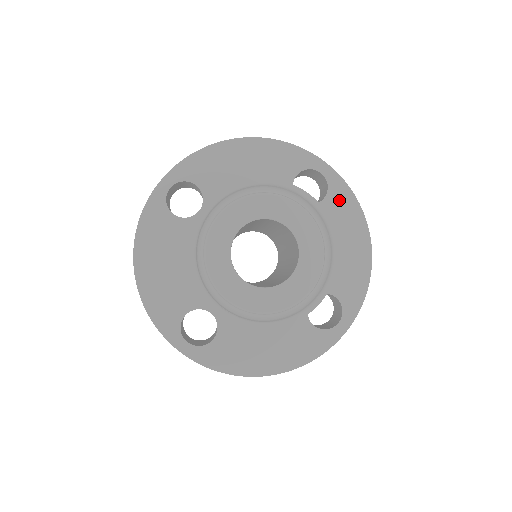
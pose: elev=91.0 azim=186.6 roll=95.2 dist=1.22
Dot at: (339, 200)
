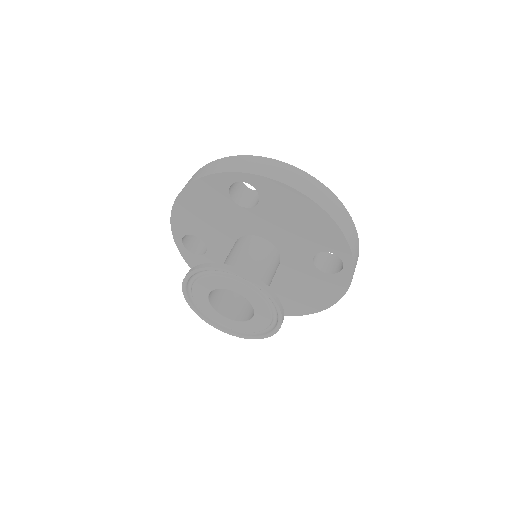
Dot at: (269, 191)
